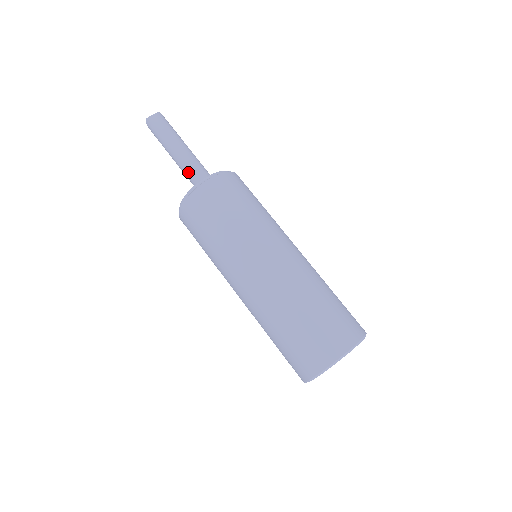
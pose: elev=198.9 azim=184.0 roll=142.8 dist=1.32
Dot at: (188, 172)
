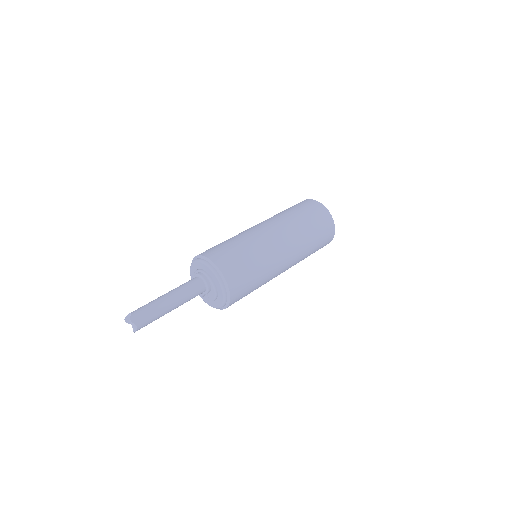
Dot at: occluded
